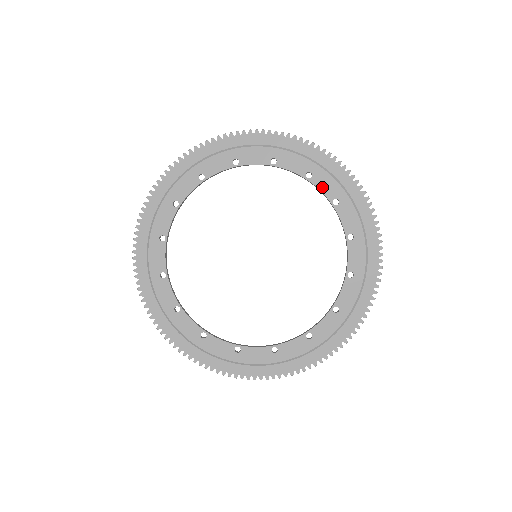
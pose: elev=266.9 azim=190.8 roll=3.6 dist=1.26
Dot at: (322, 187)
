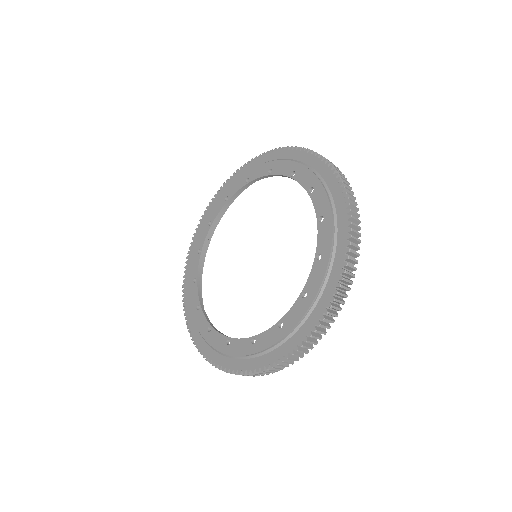
Dot at: (258, 176)
